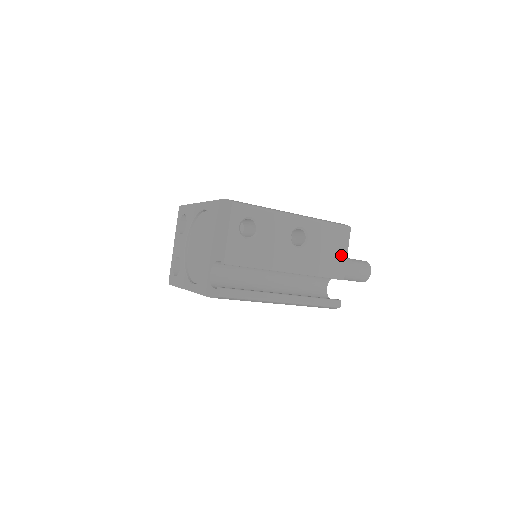
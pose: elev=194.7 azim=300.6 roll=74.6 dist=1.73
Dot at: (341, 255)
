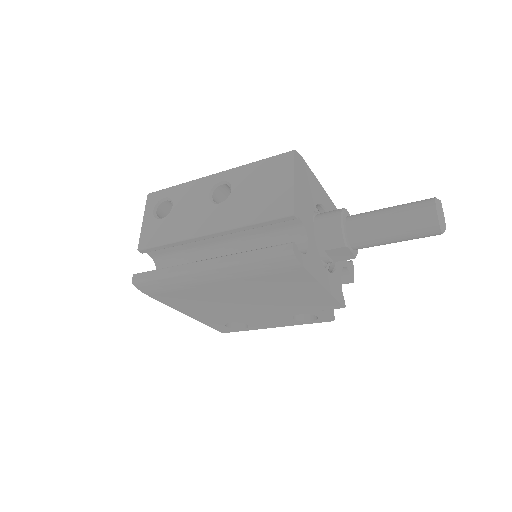
Dot at: (283, 187)
